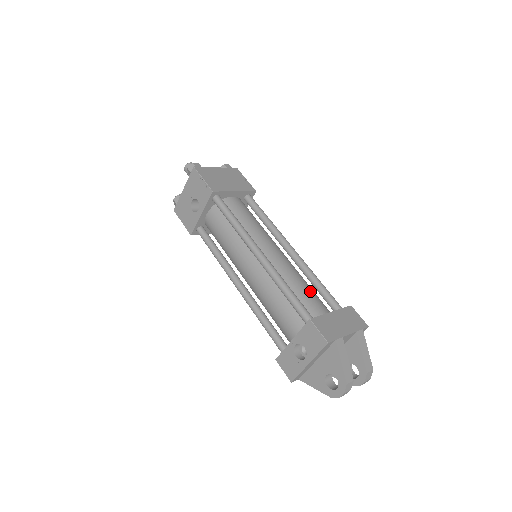
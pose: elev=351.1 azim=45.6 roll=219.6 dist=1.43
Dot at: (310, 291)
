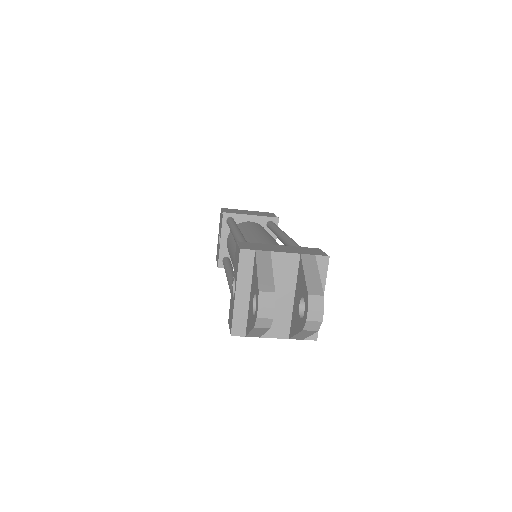
Dot at: occluded
